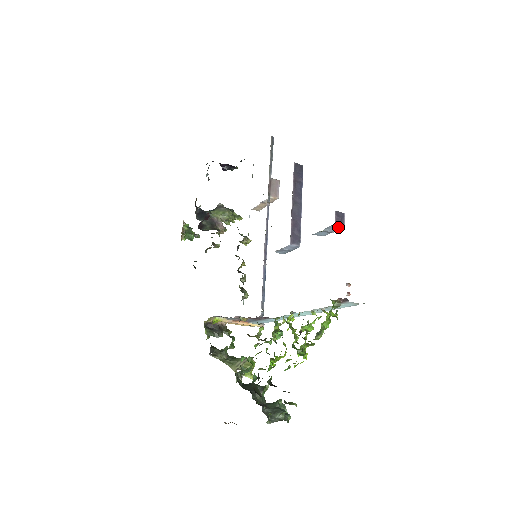
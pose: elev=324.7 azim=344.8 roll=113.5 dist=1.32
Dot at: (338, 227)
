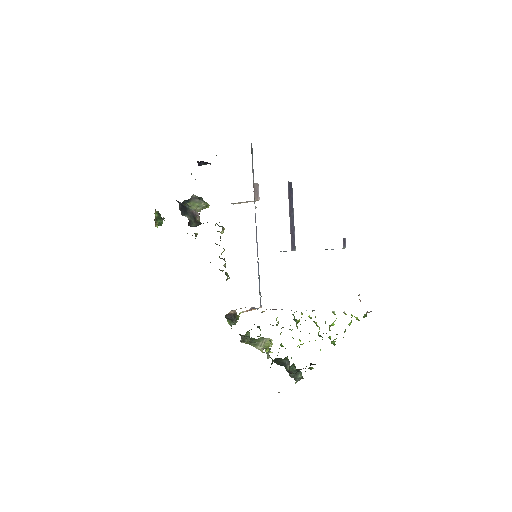
Dot at: occluded
